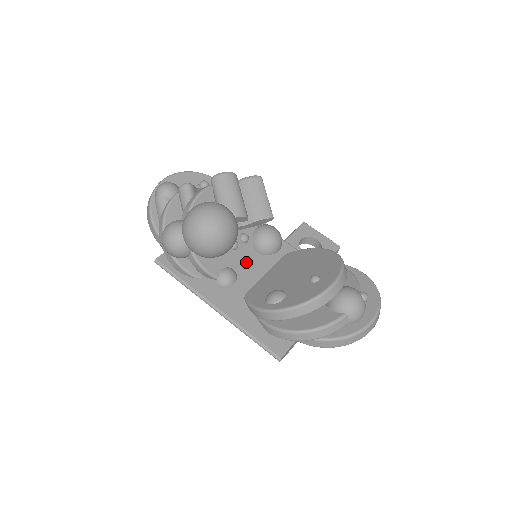
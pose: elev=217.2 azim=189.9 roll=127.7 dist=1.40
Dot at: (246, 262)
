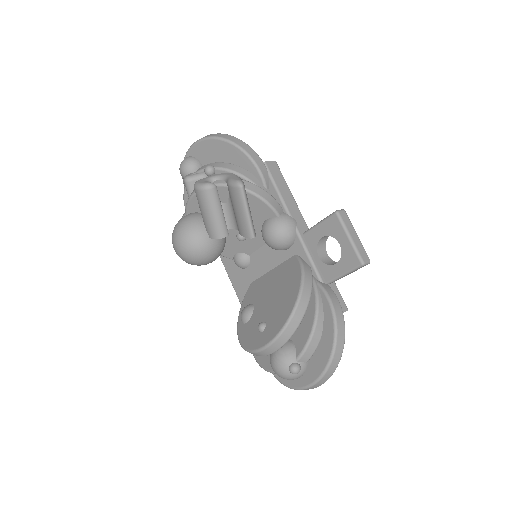
Dot at: (259, 250)
